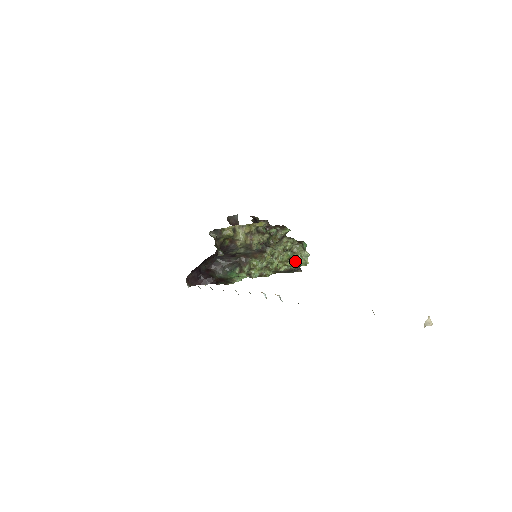
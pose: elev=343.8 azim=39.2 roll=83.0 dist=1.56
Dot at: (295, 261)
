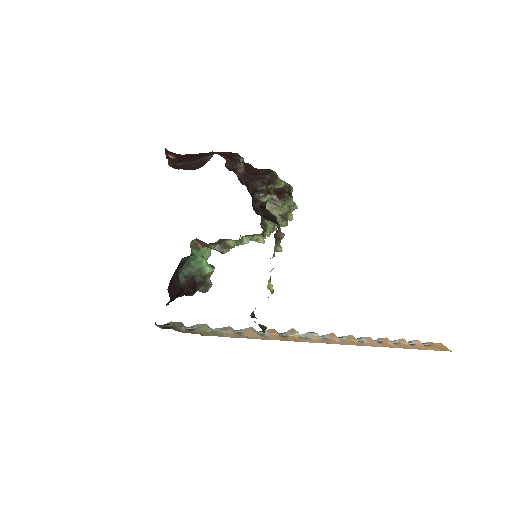
Dot at: occluded
